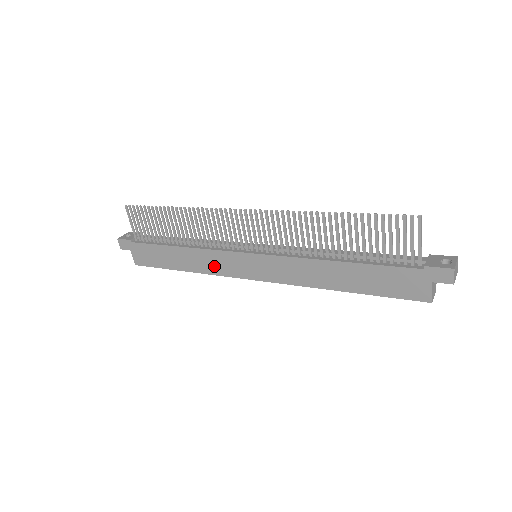
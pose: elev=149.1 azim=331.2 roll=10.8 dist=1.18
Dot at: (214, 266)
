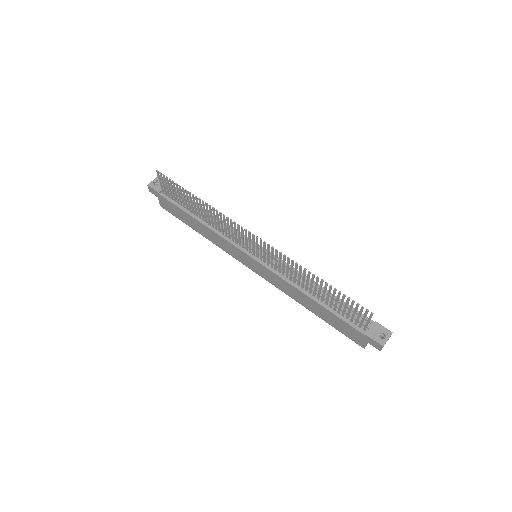
Dot at: (223, 246)
